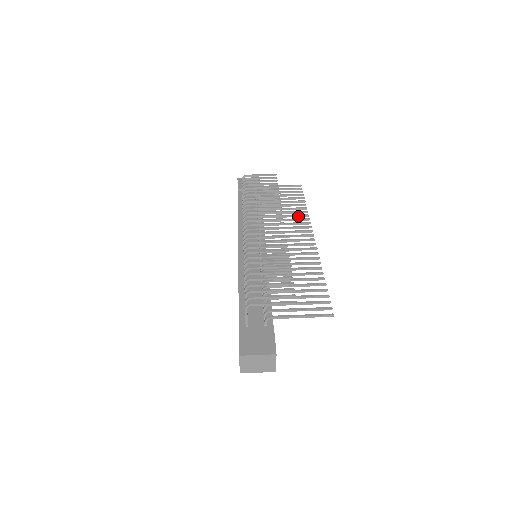
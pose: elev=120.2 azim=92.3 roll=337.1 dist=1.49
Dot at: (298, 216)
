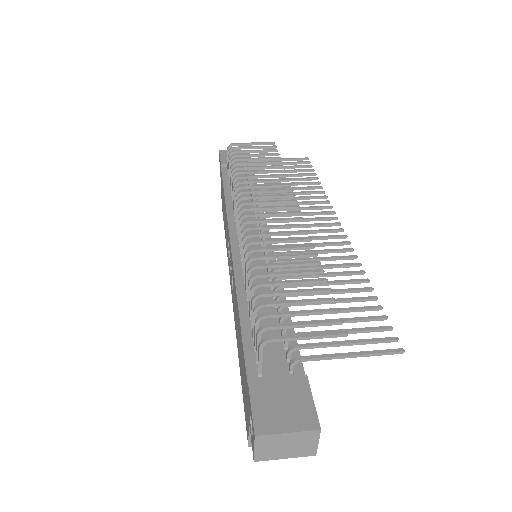
Dot at: (312, 198)
